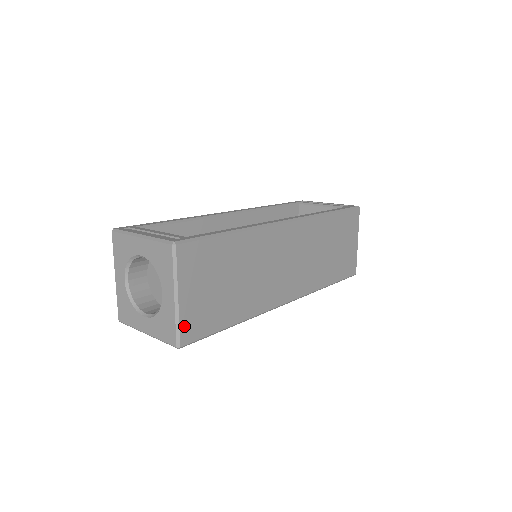
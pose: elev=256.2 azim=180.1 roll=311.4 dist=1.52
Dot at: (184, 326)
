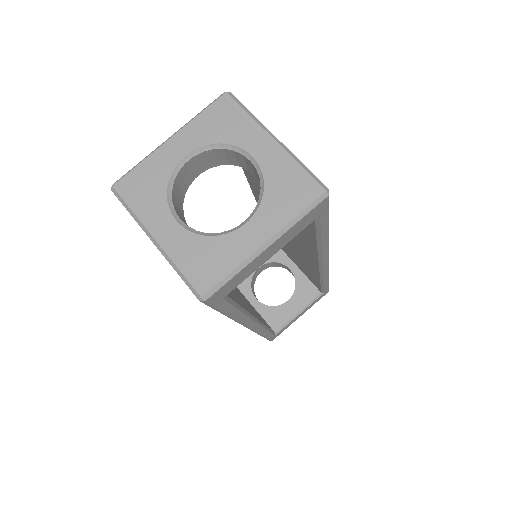
Dot at: occluded
